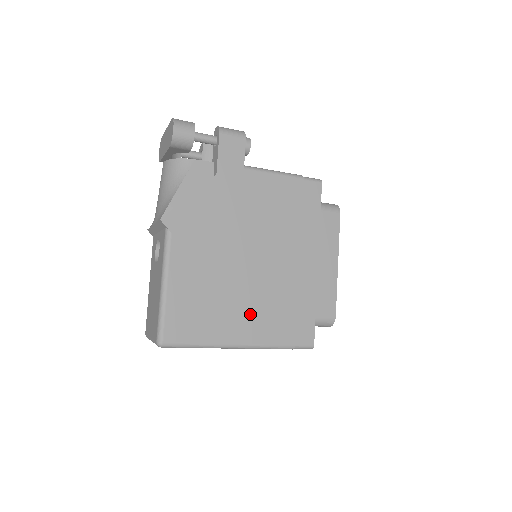
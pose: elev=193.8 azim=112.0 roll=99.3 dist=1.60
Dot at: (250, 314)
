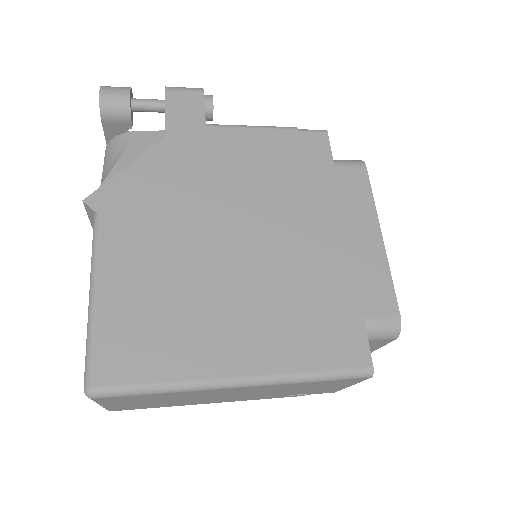
Dot at: (245, 325)
